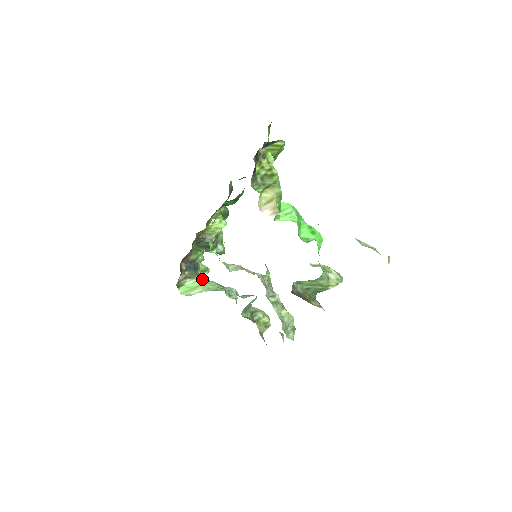
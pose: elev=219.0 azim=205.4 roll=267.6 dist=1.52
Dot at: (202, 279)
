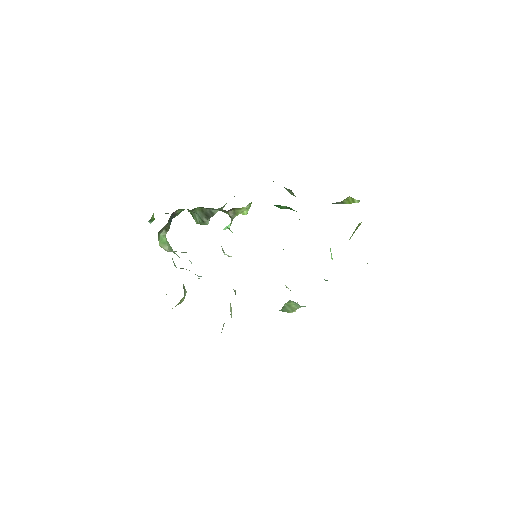
Dot at: occluded
